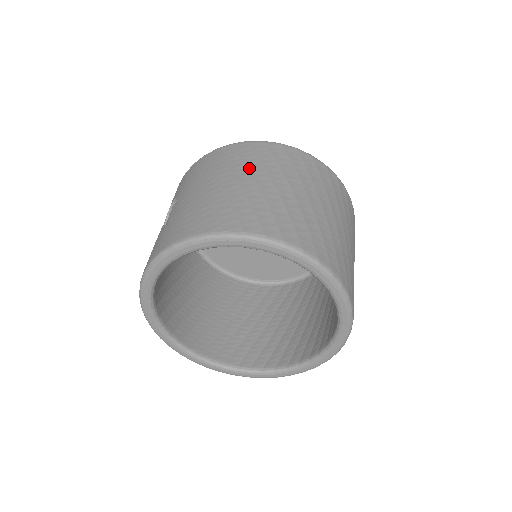
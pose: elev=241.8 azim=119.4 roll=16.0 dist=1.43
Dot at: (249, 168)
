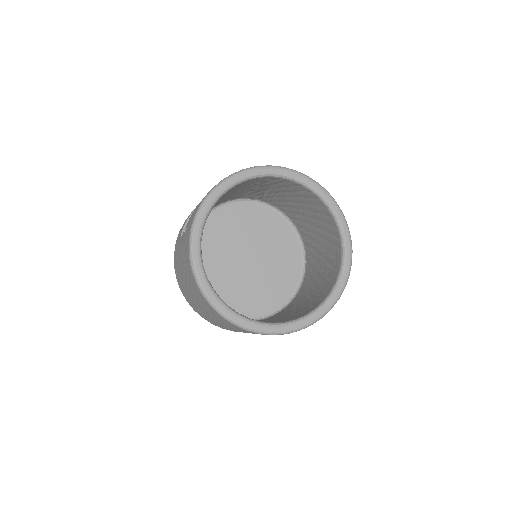
Dot at: occluded
